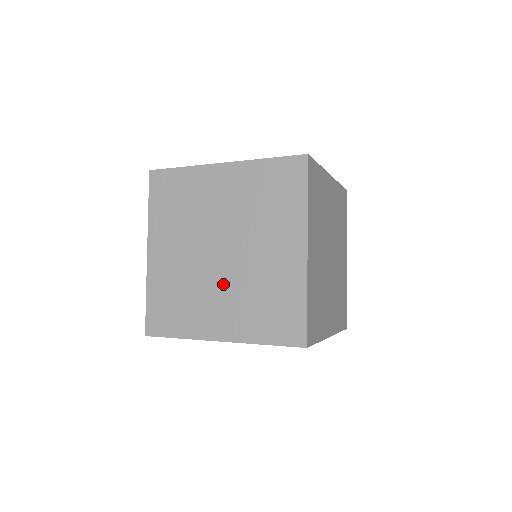
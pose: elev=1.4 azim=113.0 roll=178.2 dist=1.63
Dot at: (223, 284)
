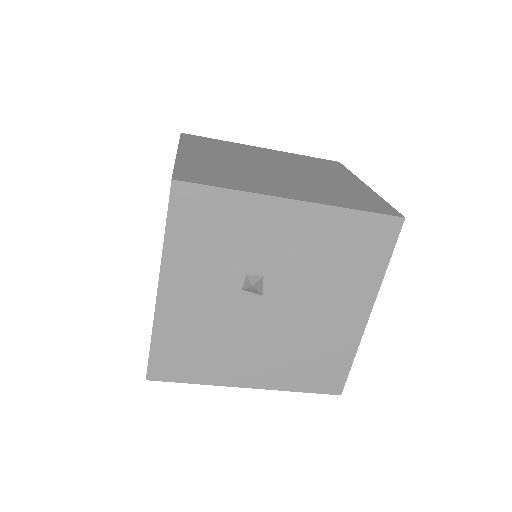
Dot at: (285, 179)
